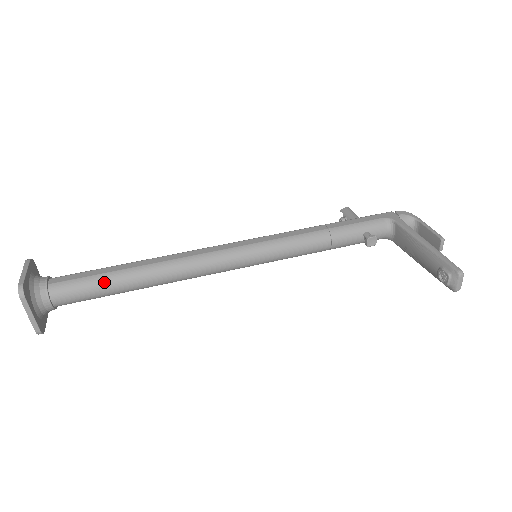
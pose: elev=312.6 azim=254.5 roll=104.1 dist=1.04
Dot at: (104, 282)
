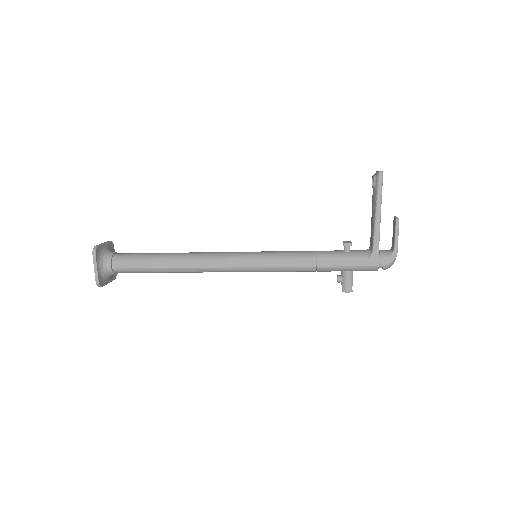
Dot at: occluded
